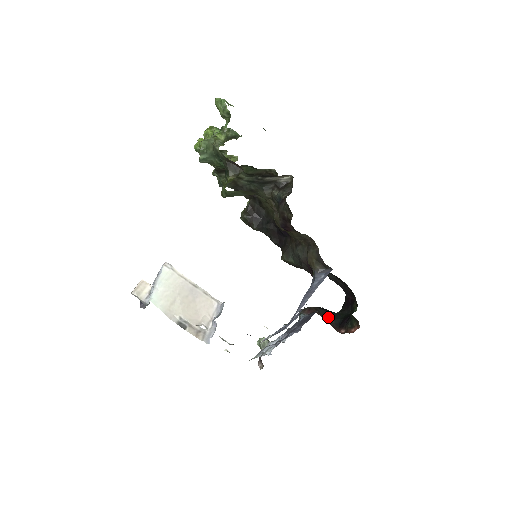
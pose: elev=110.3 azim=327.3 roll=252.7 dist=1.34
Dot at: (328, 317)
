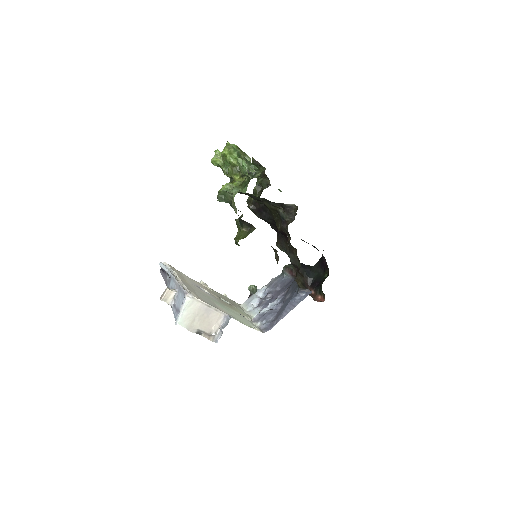
Dot at: (304, 276)
